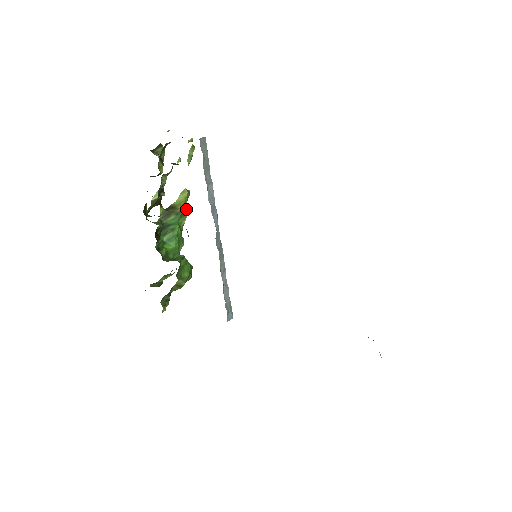
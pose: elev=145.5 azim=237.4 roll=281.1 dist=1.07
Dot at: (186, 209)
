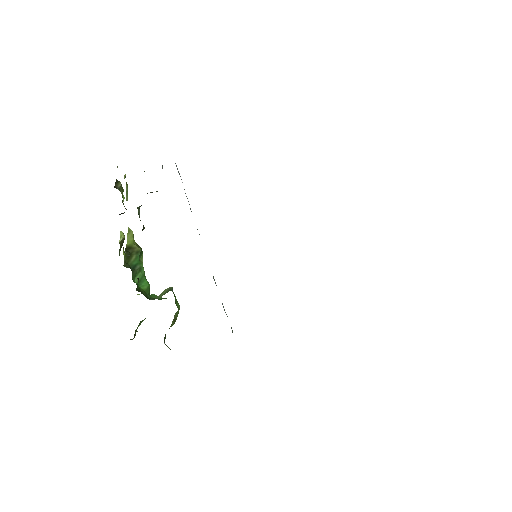
Dot at: (140, 247)
